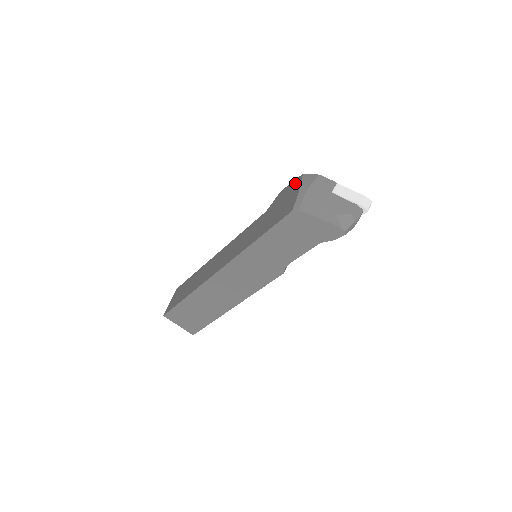
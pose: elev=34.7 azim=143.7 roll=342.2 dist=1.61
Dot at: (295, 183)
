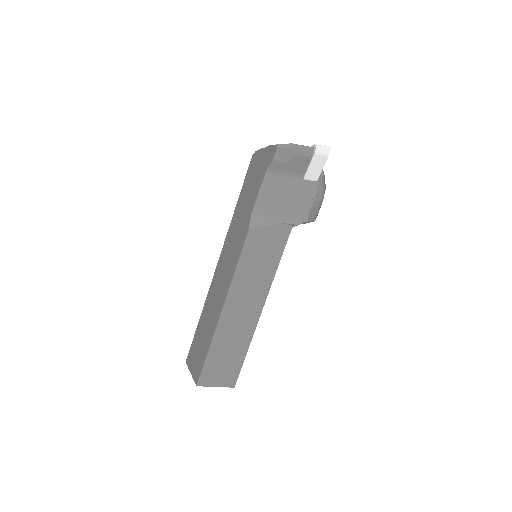
Dot at: occluded
